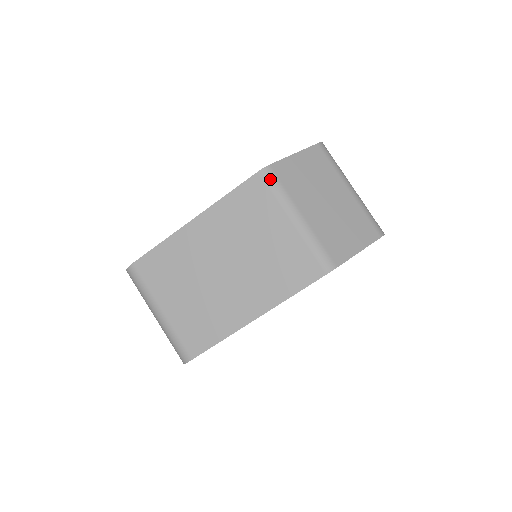
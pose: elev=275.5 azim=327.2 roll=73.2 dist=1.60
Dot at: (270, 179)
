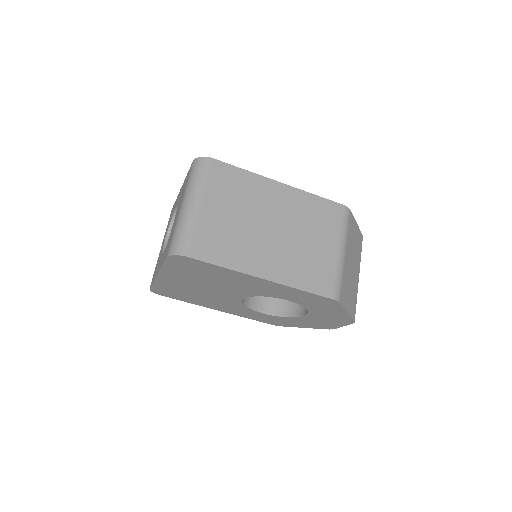
Dot at: (346, 216)
